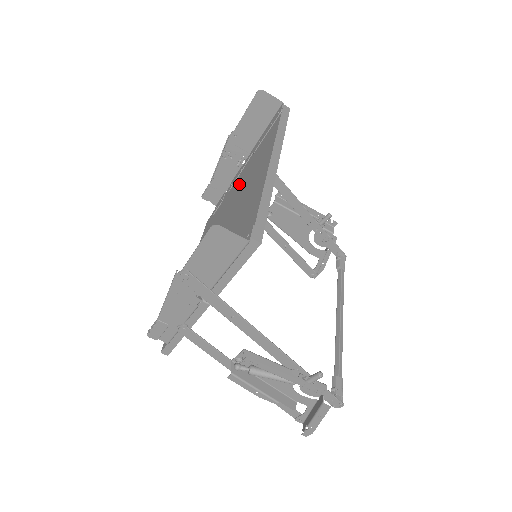
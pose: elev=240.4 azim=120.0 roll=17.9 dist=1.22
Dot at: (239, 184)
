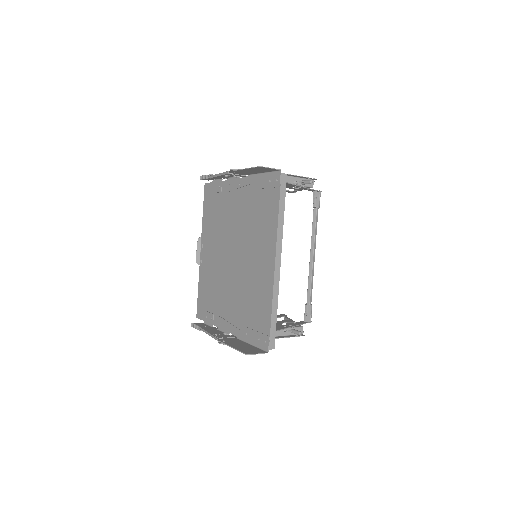
Dot at: (241, 214)
